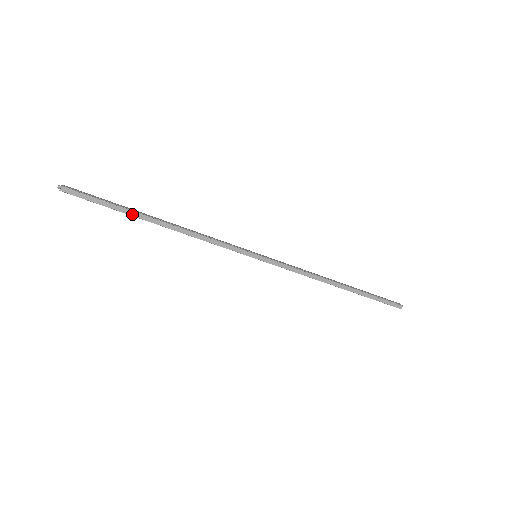
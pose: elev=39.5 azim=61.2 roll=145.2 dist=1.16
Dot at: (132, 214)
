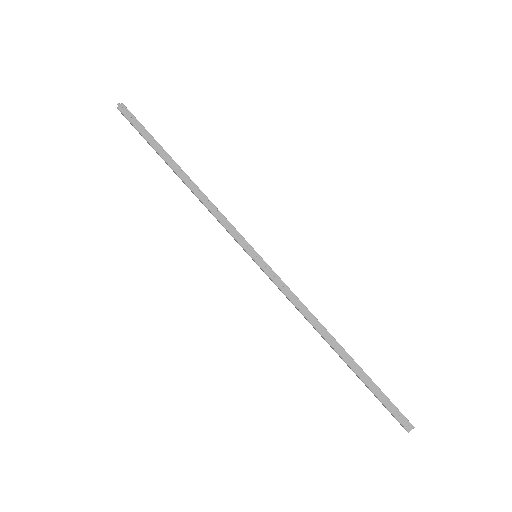
Dot at: (165, 151)
